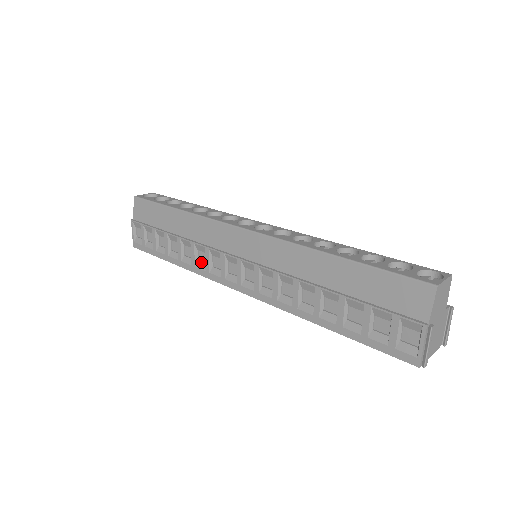
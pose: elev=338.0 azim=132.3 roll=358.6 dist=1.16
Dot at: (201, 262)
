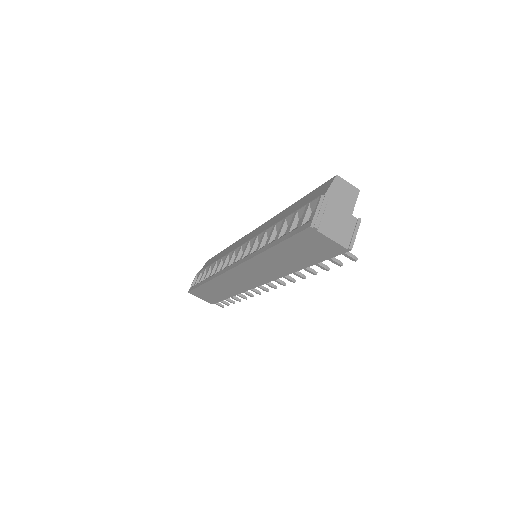
Dot at: occluded
